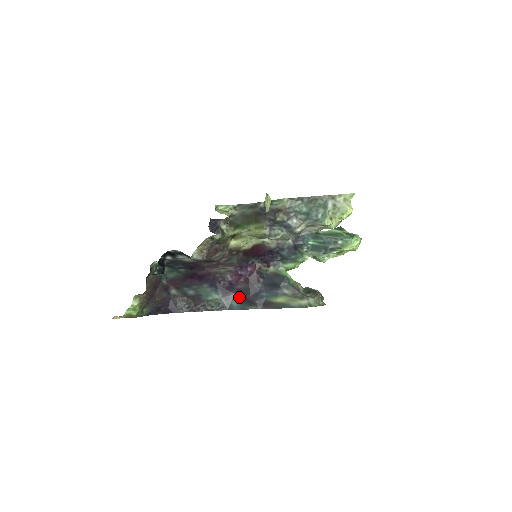
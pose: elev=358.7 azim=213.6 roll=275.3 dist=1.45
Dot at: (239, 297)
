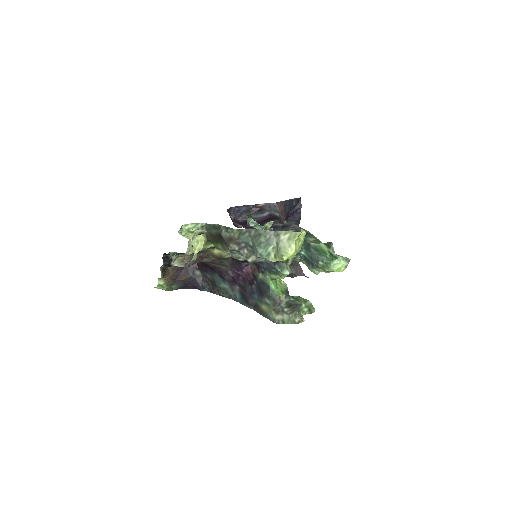
Dot at: (241, 292)
